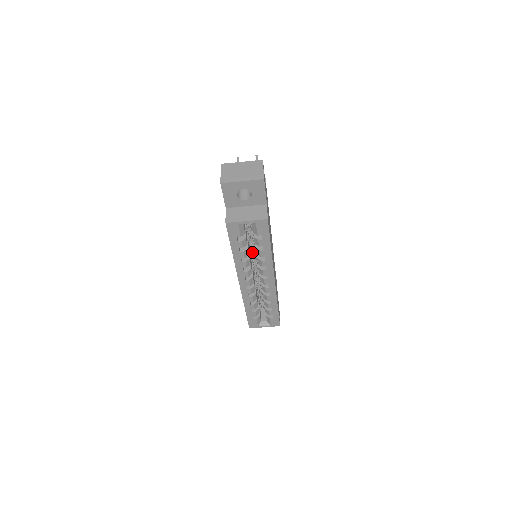
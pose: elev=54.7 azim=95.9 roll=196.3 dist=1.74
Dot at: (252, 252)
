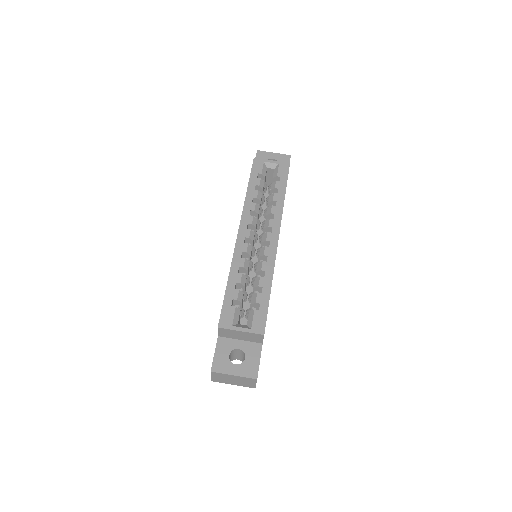
Dot at: occluded
